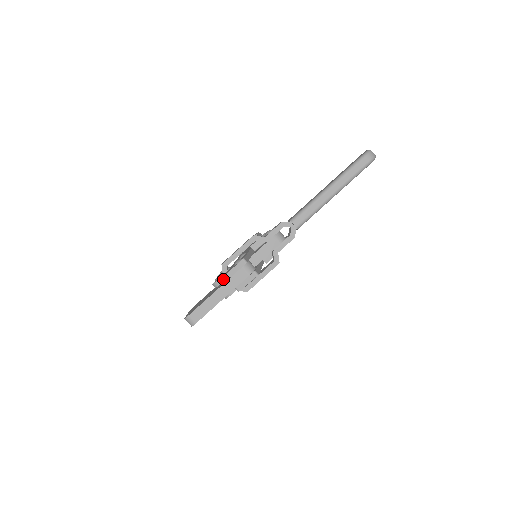
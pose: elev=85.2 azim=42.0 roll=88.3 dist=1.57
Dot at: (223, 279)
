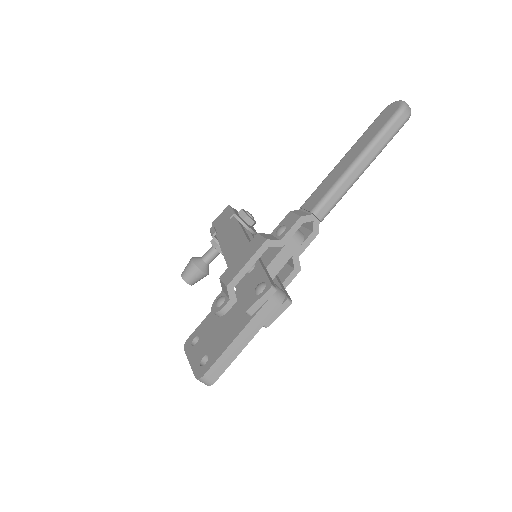
Dot at: (230, 305)
